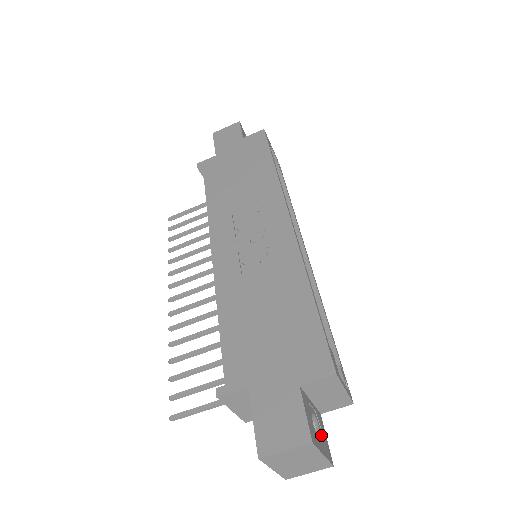
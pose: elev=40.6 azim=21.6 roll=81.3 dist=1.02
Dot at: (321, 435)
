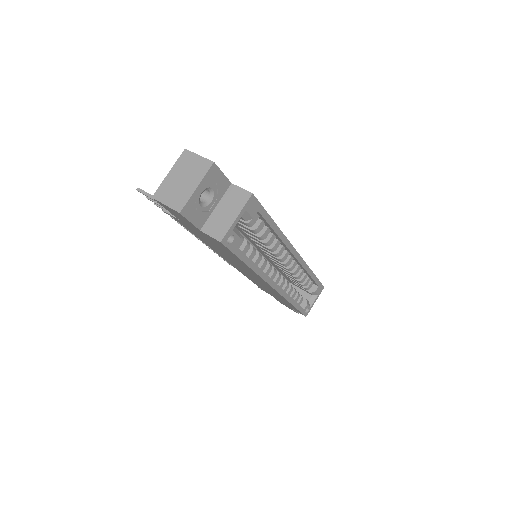
Dot at: (199, 205)
